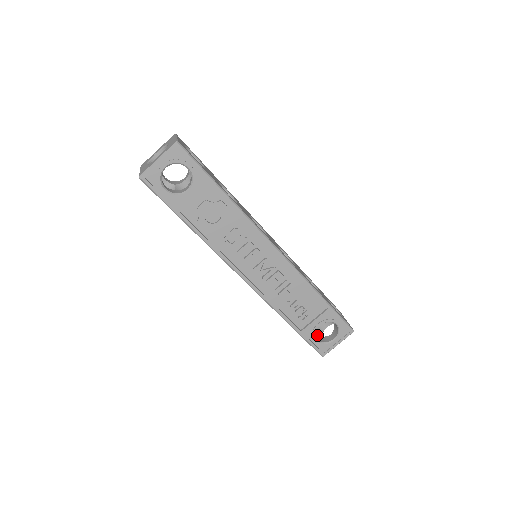
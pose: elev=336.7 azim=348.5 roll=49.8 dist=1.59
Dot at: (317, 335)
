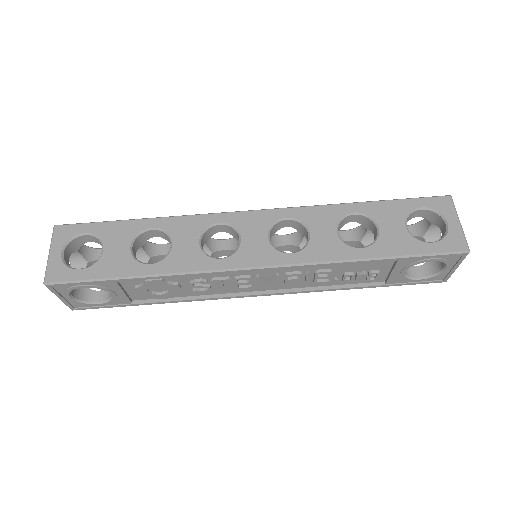
Dot at: occluded
